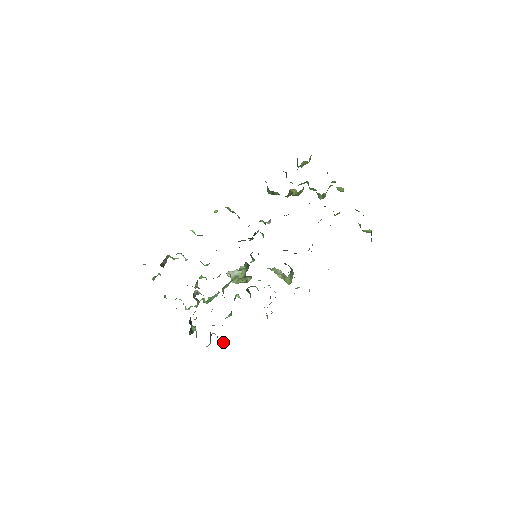
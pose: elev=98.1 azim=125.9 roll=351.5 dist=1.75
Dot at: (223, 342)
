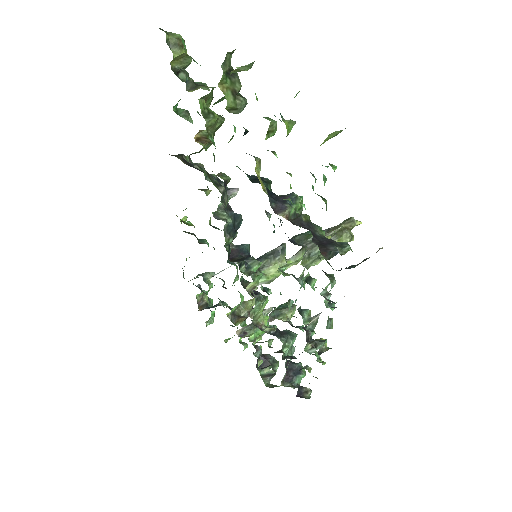
Dot at: occluded
